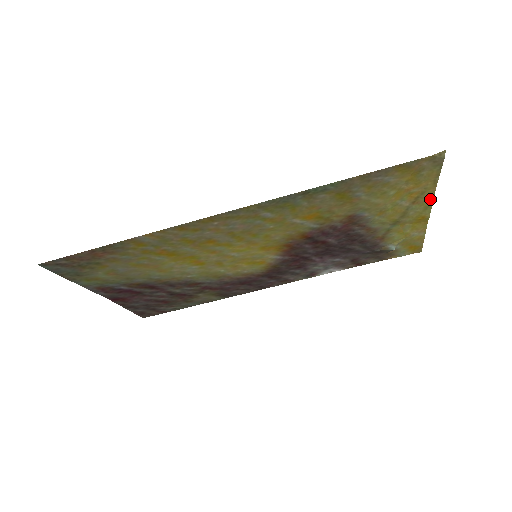
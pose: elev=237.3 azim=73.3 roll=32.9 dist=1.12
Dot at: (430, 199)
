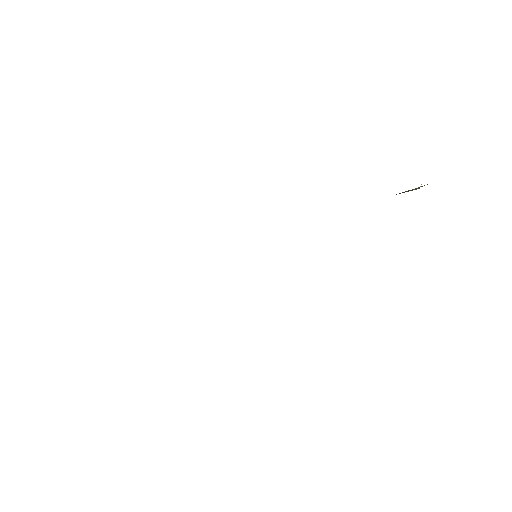
Dot at: occluded
